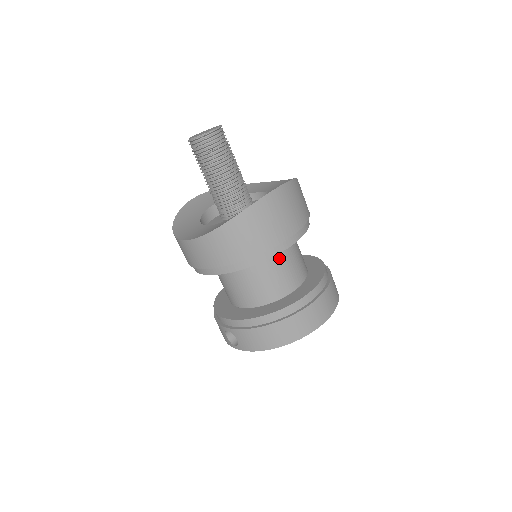
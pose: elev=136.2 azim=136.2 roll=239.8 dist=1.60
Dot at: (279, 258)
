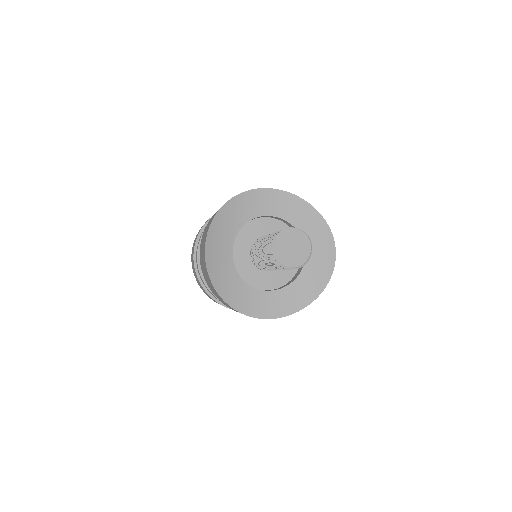
Dot at: occluded
